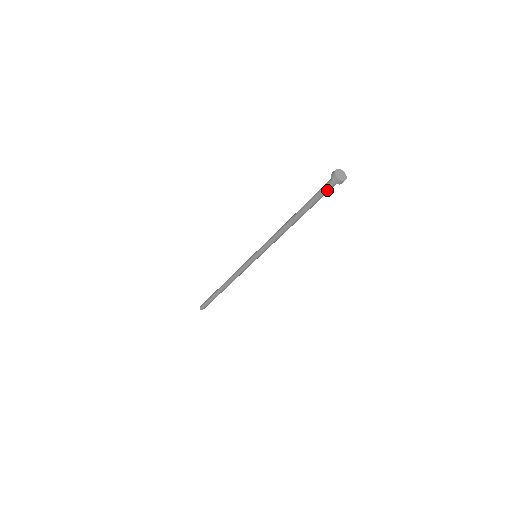
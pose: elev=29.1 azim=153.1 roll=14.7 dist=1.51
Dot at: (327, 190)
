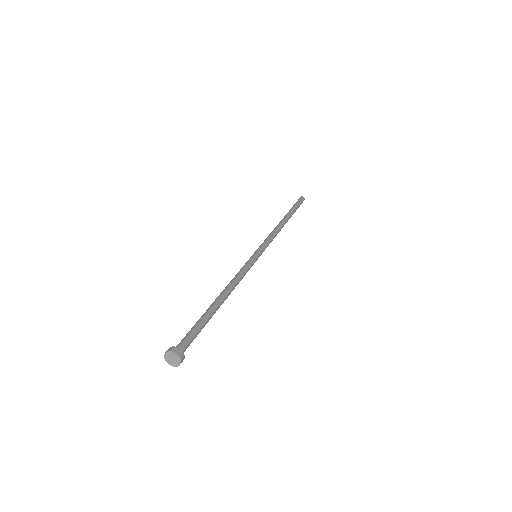
Dot at: occluded
